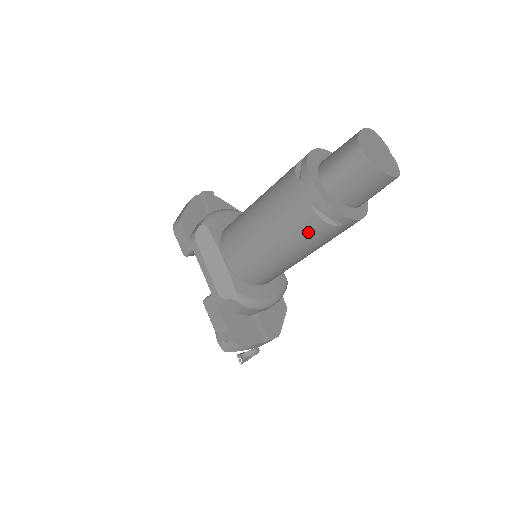
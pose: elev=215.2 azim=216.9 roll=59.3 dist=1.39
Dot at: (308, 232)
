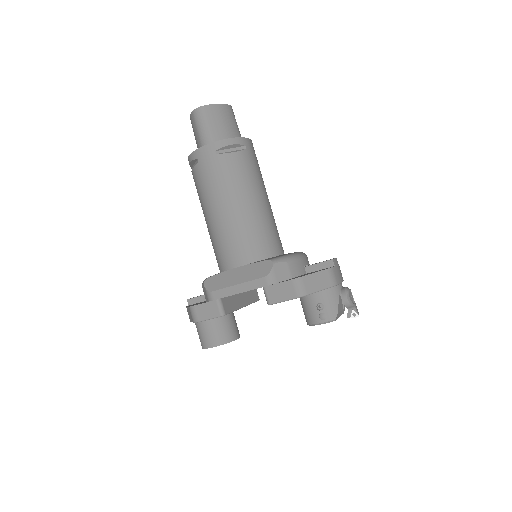
Dot at: (239, 170)
